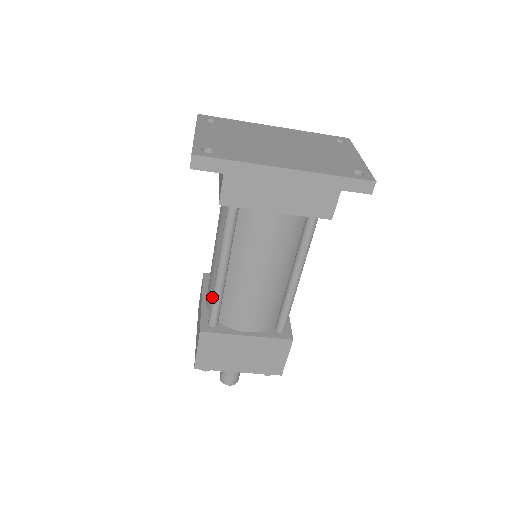
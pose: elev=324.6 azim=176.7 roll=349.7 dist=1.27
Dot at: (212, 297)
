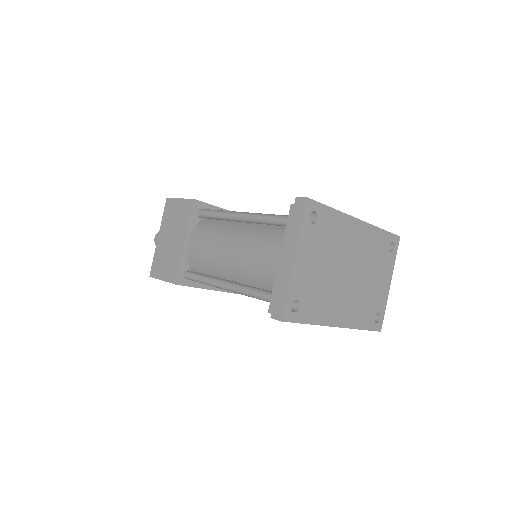
Dot at: (203, 280)
